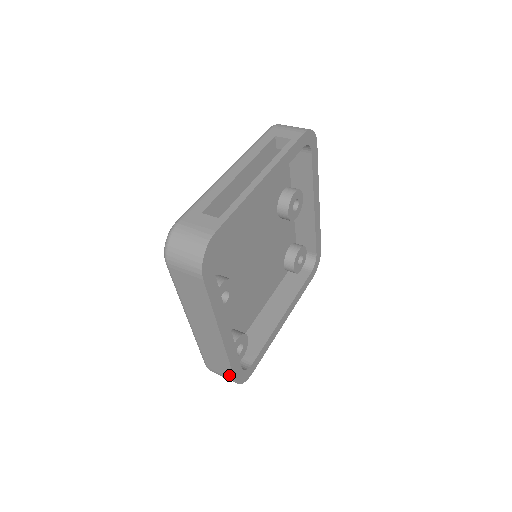
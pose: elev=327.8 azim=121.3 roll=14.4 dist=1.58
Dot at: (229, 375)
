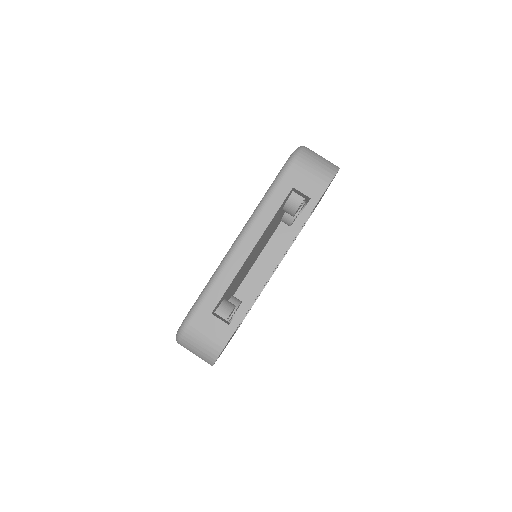
Dot at: occluded
